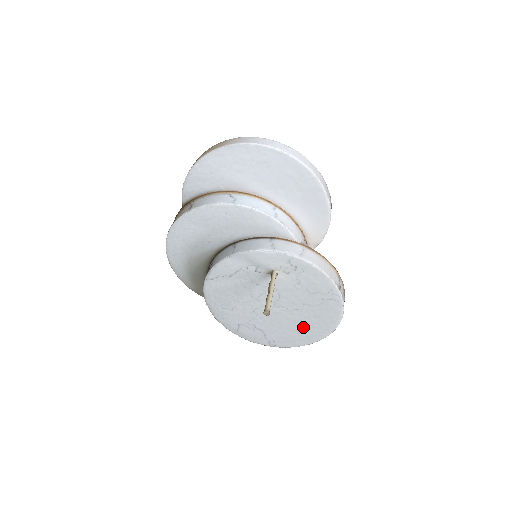
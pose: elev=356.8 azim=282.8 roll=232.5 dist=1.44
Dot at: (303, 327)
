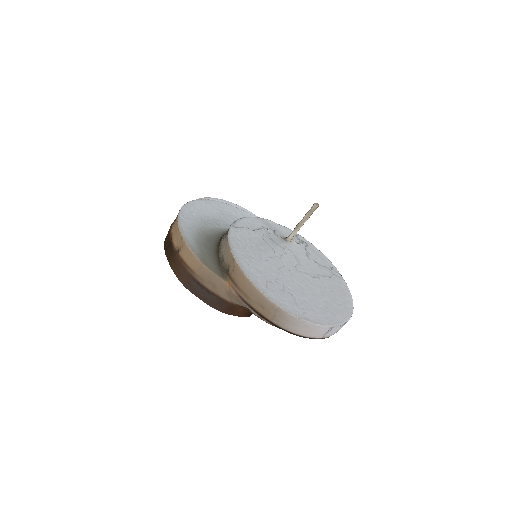
Dot at: (327, 299)
